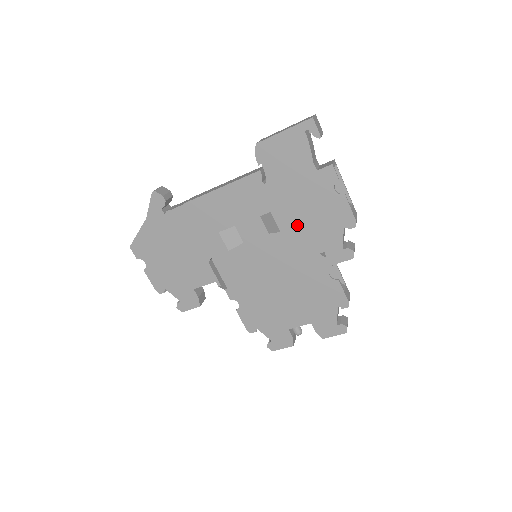
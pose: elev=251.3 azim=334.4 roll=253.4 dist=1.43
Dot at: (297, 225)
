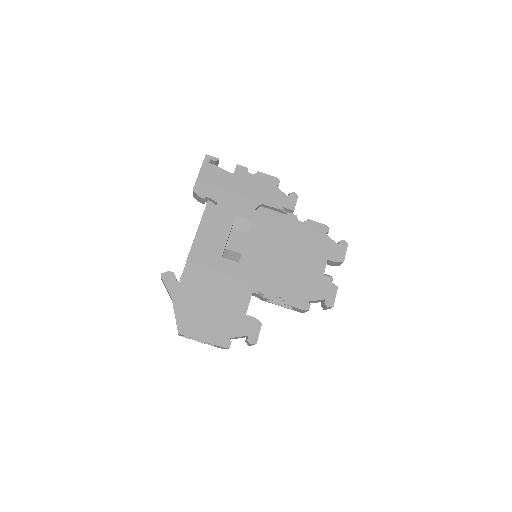
Dot at: (255, 208)
